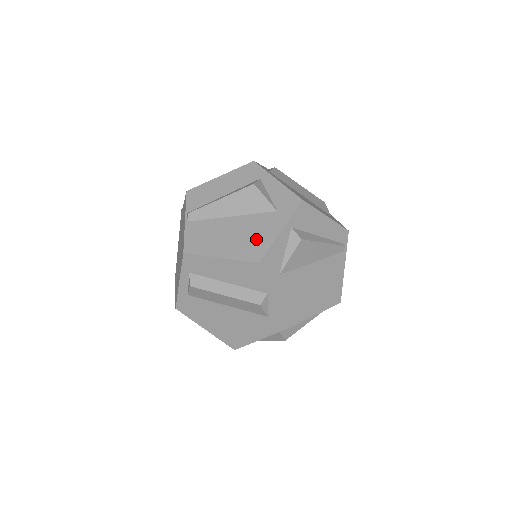
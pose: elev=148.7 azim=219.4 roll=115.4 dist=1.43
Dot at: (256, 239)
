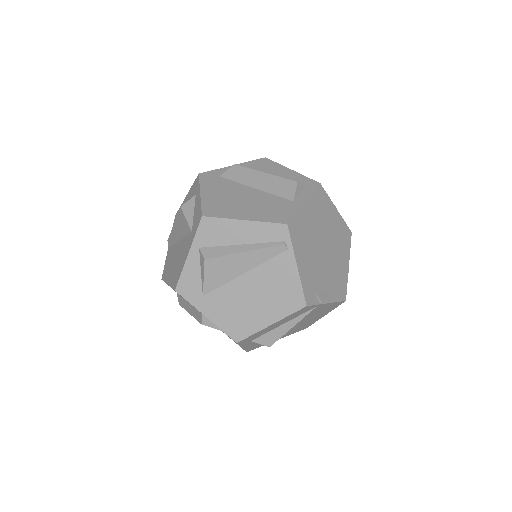
Dot at: (179, 265)
